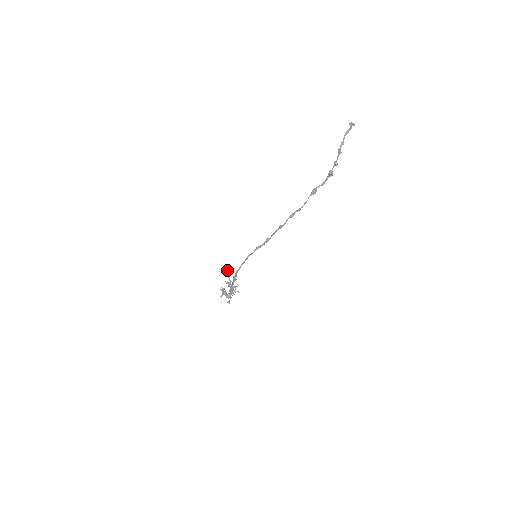
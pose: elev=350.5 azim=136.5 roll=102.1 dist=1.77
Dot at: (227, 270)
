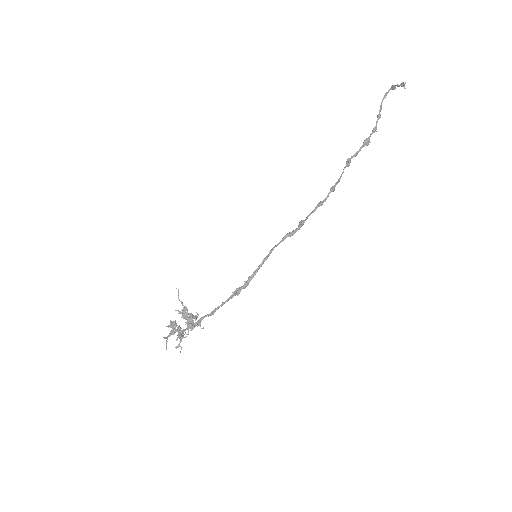
Dot at: (178, 290)
